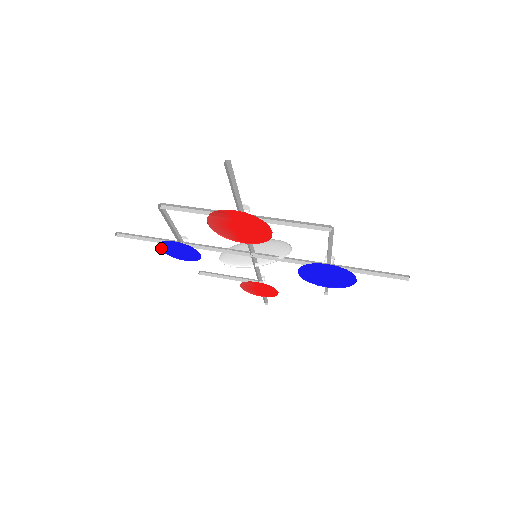
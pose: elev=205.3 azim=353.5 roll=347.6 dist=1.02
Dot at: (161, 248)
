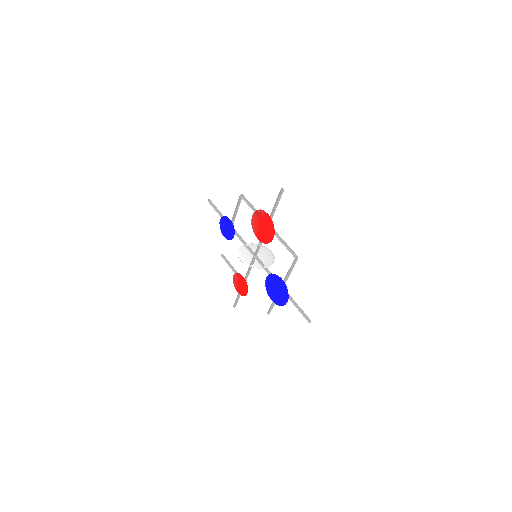
Dot at: (221, 220)
